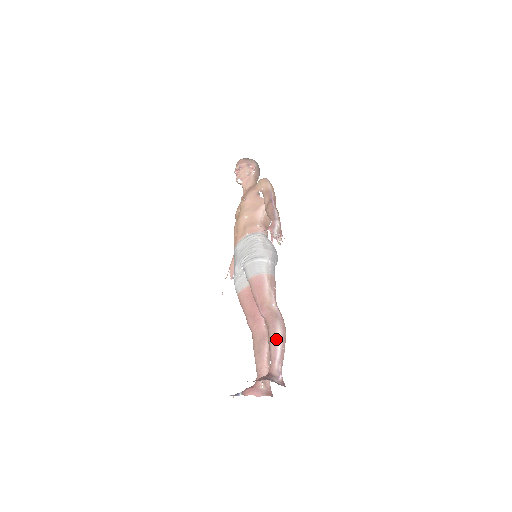
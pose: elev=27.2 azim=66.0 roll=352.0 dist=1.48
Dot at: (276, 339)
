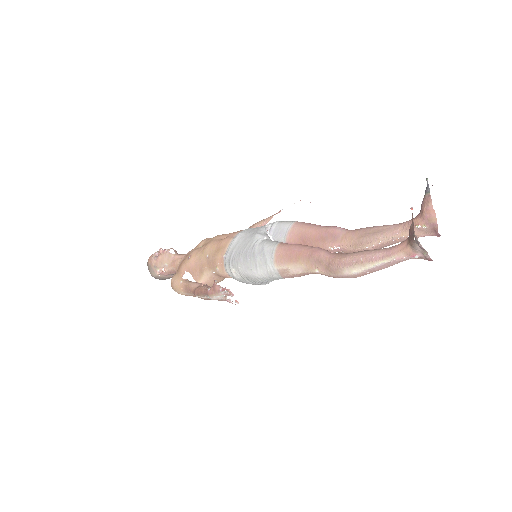
Dot at: occluded
